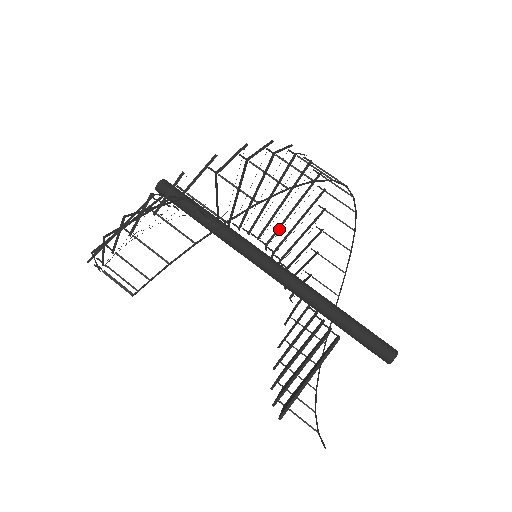
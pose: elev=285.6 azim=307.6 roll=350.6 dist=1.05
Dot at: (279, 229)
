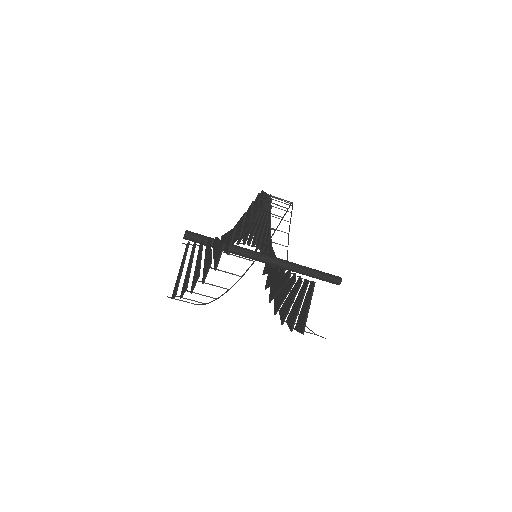
Dot at: occluded
